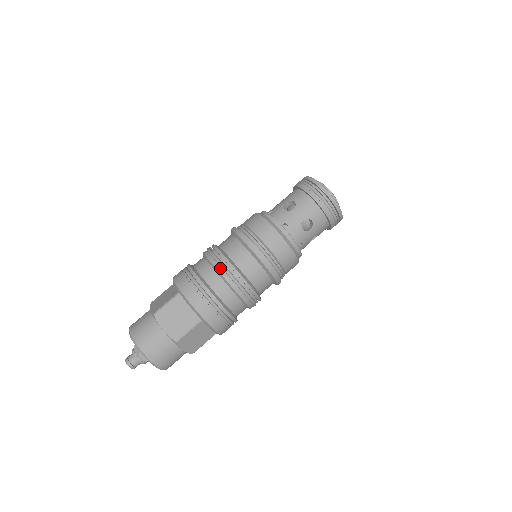
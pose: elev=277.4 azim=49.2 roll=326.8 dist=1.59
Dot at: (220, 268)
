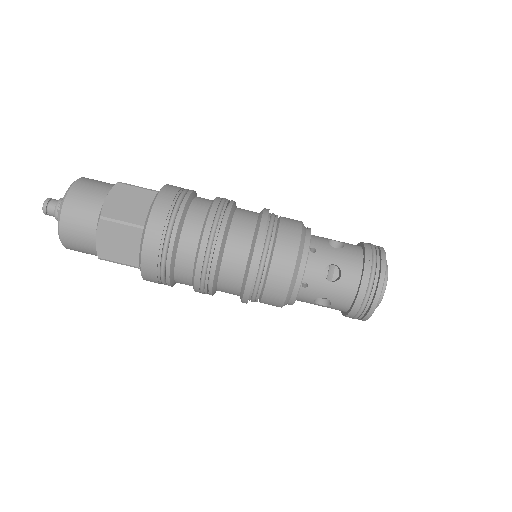
Dot at: (202, 259)
